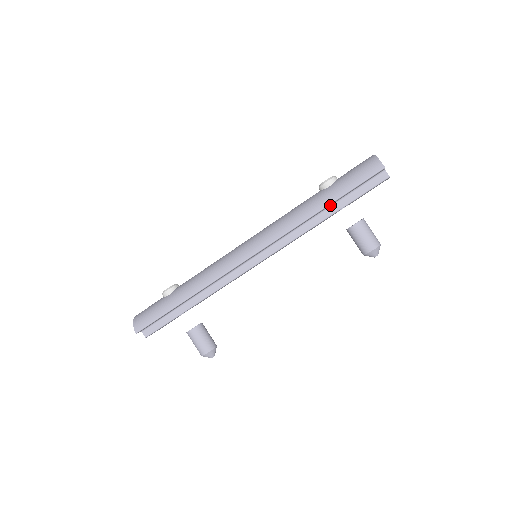
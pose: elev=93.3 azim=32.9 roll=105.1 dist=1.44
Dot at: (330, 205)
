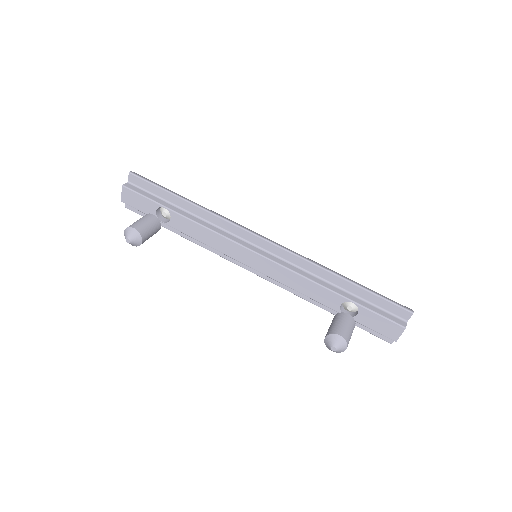
Dot at: (347, 290)
